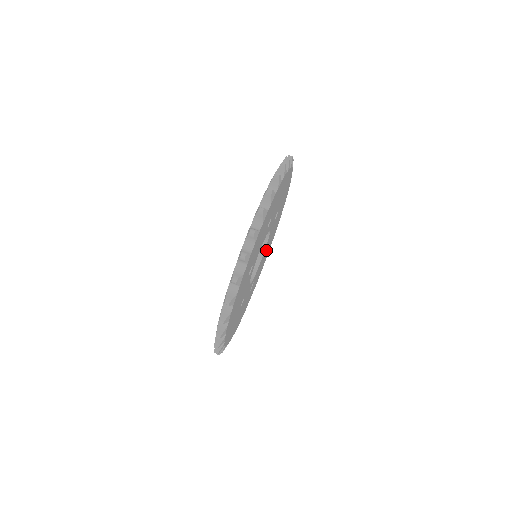
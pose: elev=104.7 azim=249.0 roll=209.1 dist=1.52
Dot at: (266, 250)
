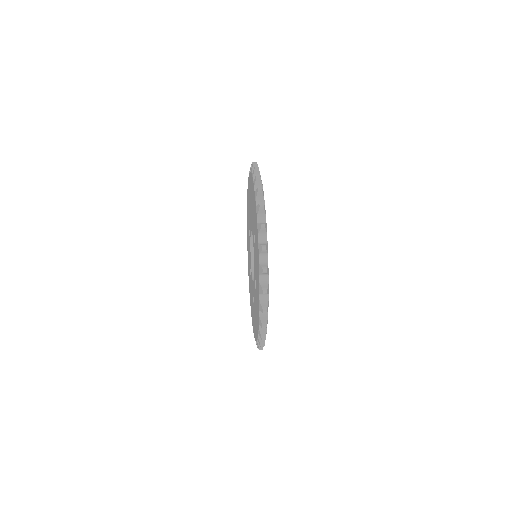
Dot at: occluded
